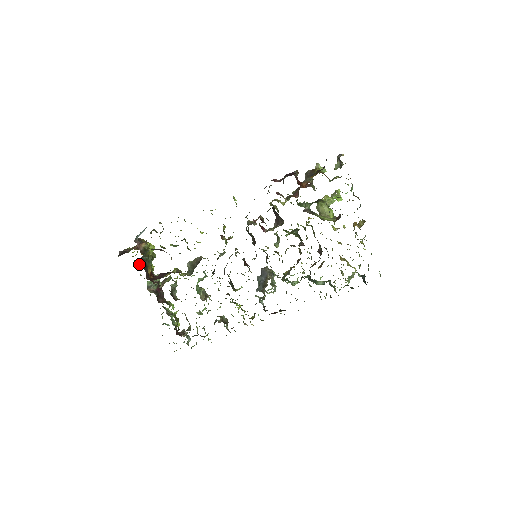
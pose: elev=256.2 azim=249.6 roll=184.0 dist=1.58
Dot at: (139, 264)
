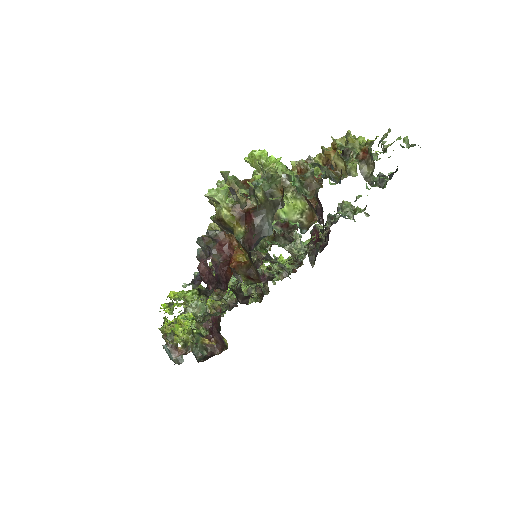
Dot at: occluded
